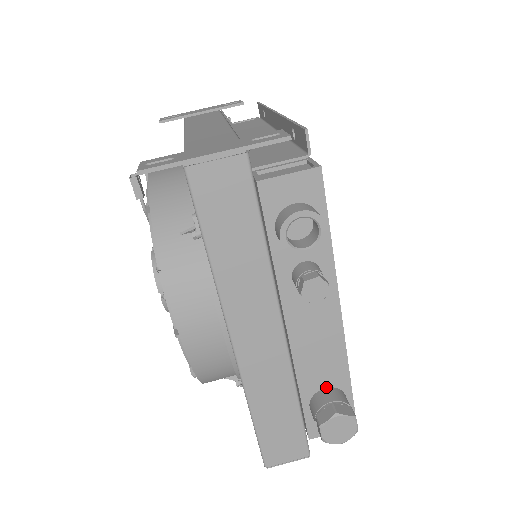
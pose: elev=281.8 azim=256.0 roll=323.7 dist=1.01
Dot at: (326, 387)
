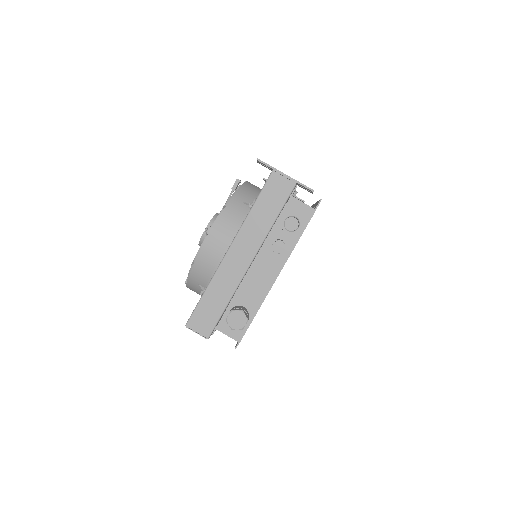
Dot at: (245, 307)
